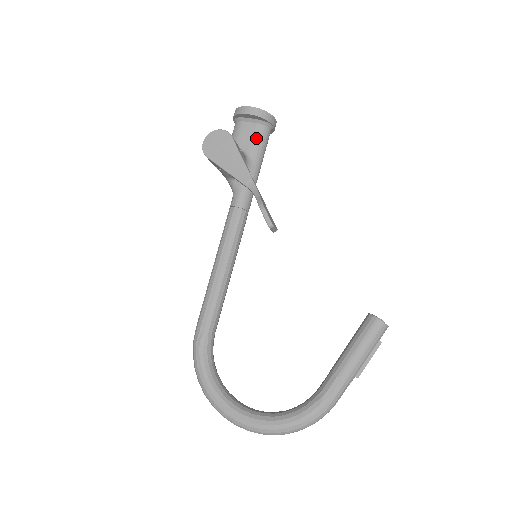
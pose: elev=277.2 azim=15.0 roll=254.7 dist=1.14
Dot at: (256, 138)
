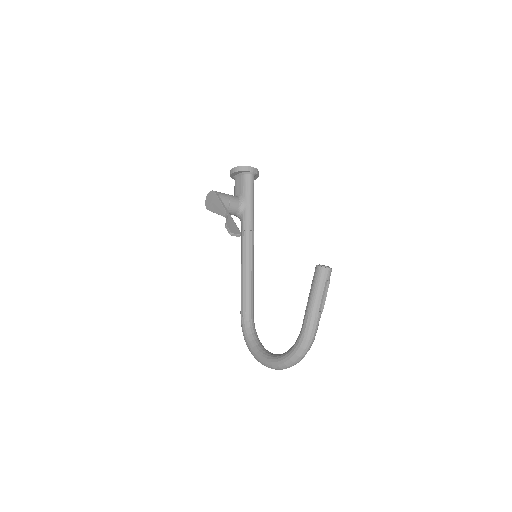
Dot at: (243, 184)
